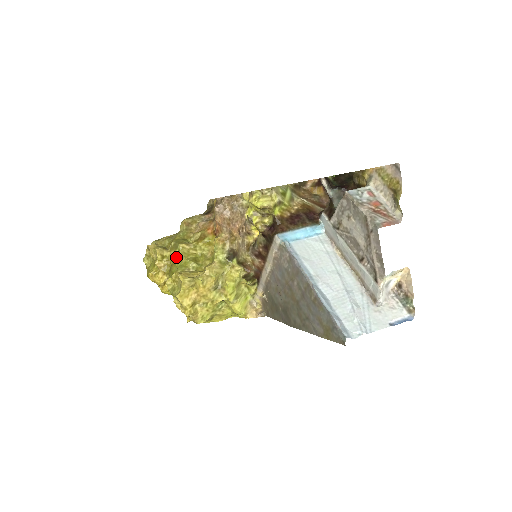
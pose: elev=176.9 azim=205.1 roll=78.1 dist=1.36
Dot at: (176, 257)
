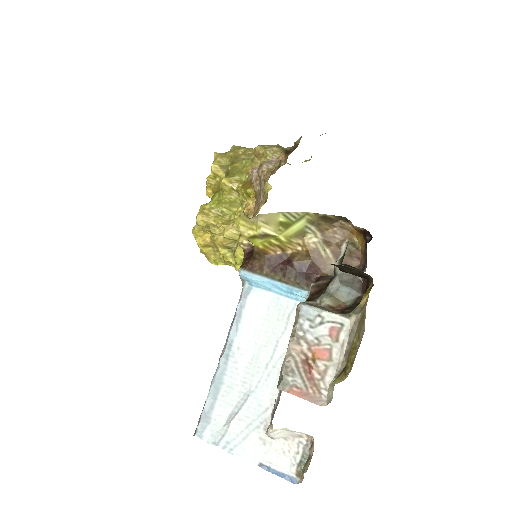
Dot at: occluded
